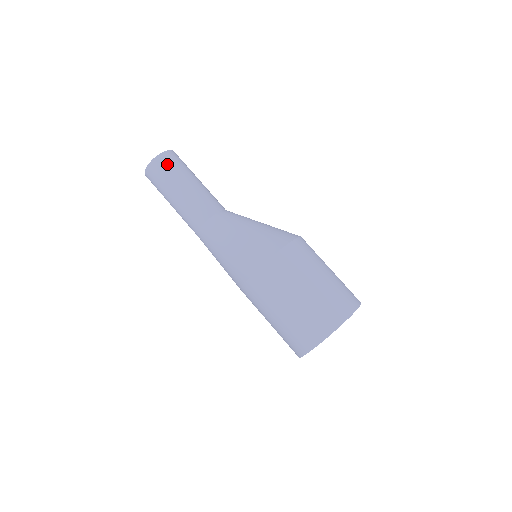
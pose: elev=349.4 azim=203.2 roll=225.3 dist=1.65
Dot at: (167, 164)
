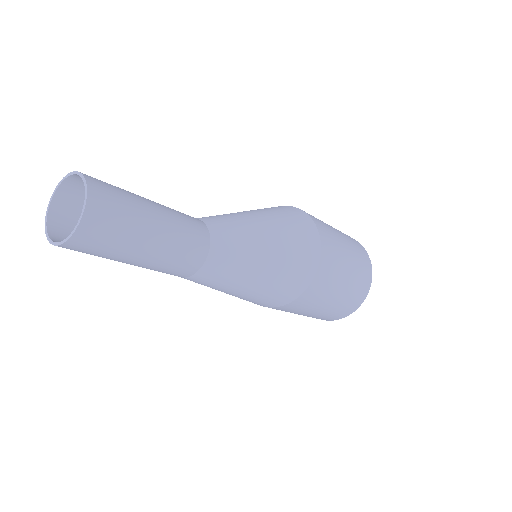
Dot at: (108, 223)
